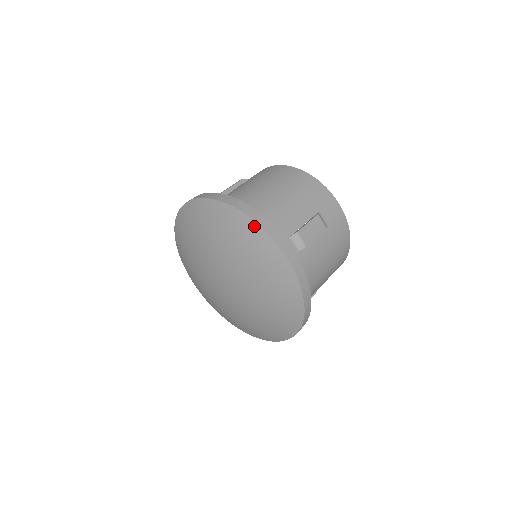
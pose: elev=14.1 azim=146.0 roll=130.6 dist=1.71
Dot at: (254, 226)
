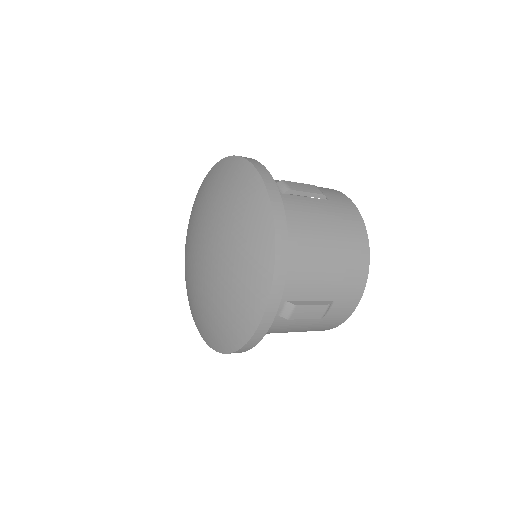
Dot at: (232, 159)
